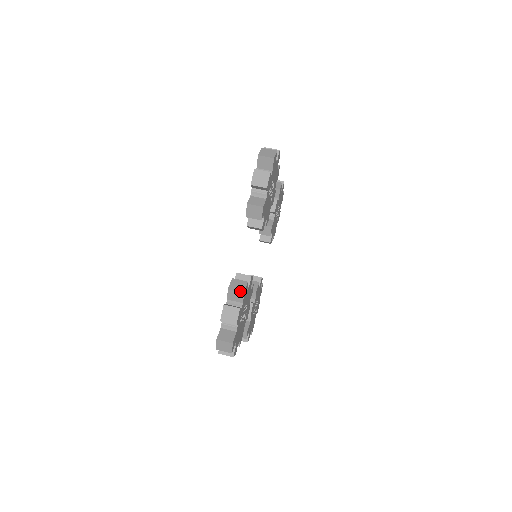
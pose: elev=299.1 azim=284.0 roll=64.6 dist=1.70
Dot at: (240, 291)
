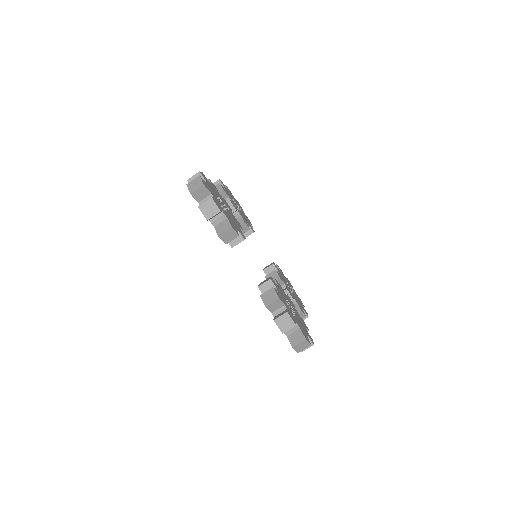
Dot at: (275, 300)
